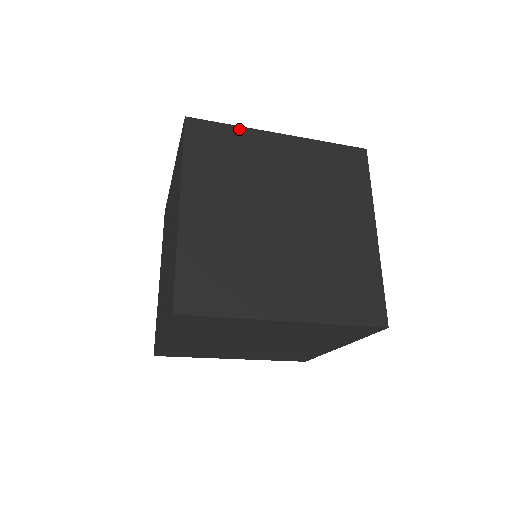
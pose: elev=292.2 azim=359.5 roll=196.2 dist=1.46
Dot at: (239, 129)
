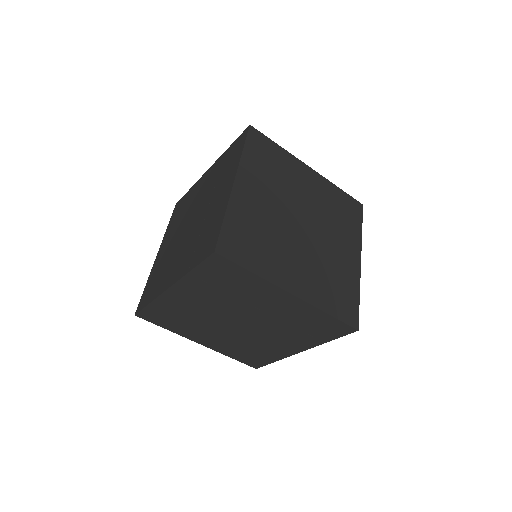
Dot at: (284, 151)
